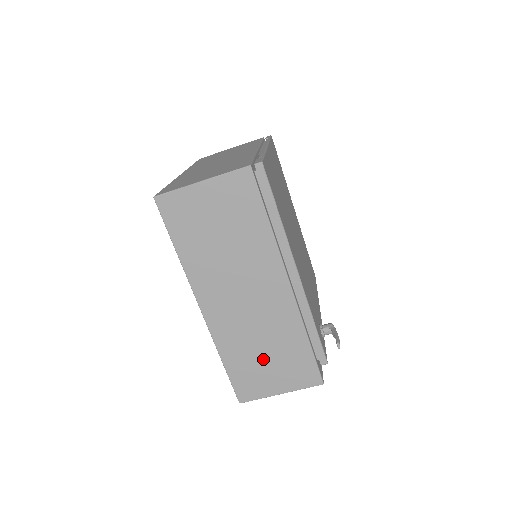
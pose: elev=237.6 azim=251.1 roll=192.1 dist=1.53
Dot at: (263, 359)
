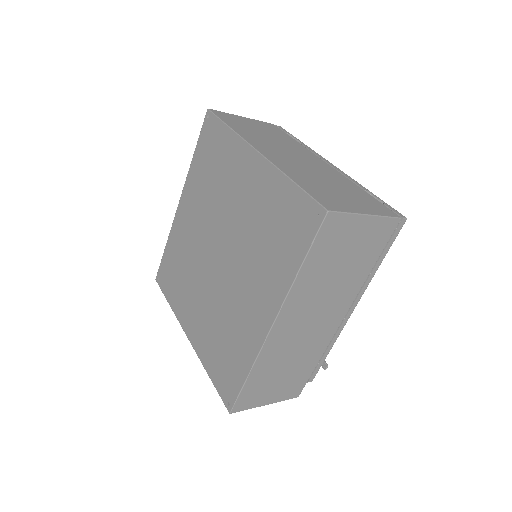
Dot at: (279, 376)
